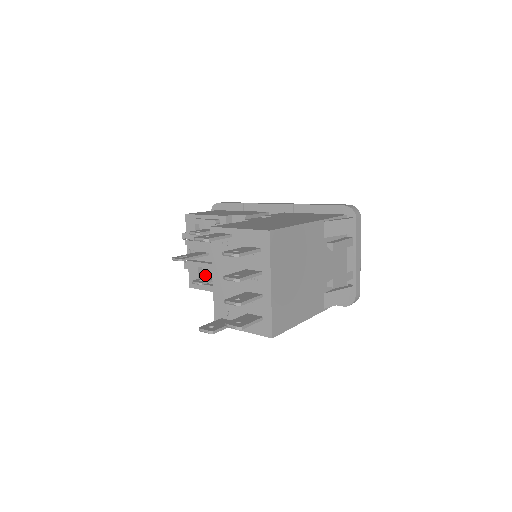
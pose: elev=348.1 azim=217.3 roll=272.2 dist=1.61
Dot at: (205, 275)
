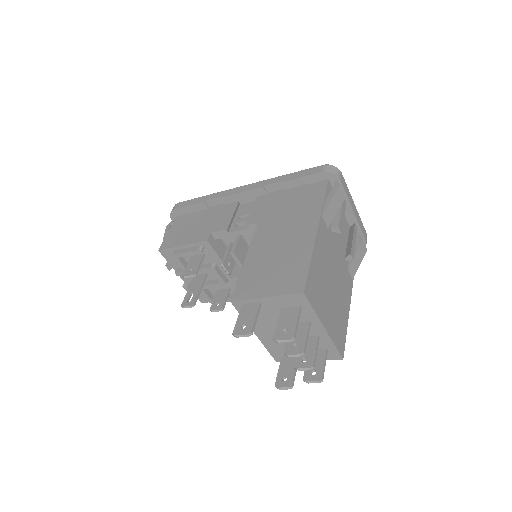
Dot at: (213, 290)
